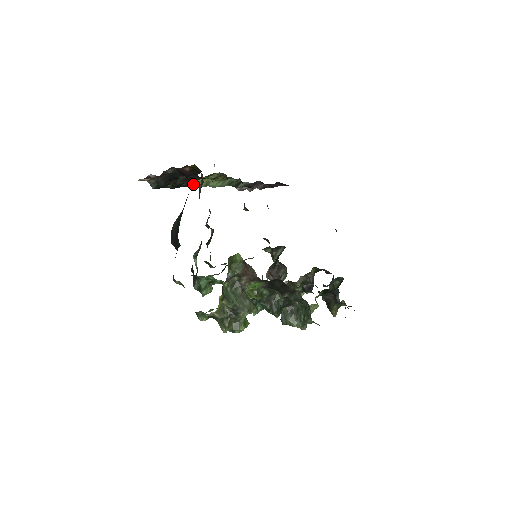
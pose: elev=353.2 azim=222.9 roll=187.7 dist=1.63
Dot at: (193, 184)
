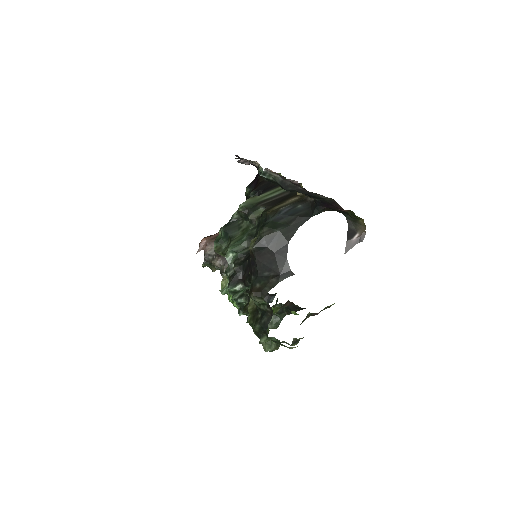
Dot at: occluded
